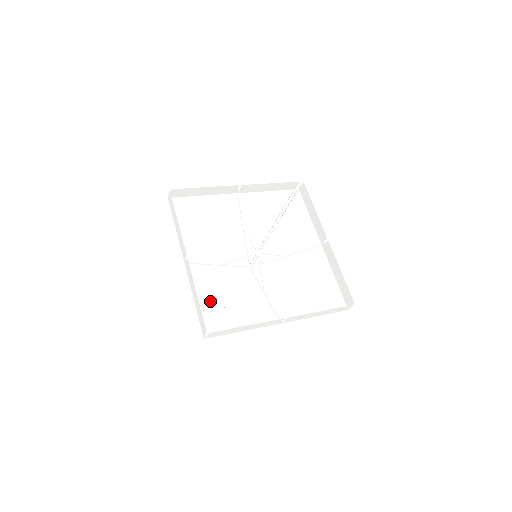
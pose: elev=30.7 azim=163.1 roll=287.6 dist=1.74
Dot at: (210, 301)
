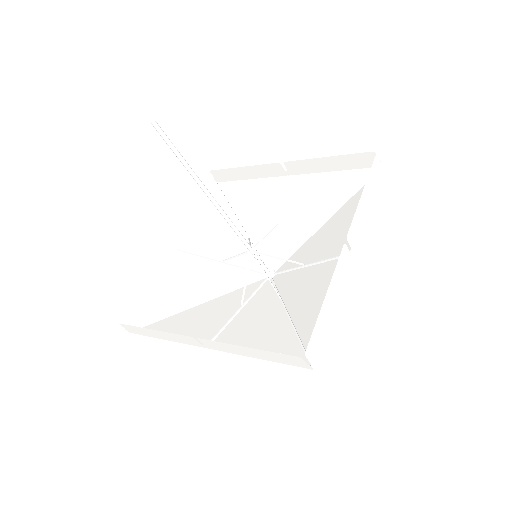
Dot at: (174, 297)
